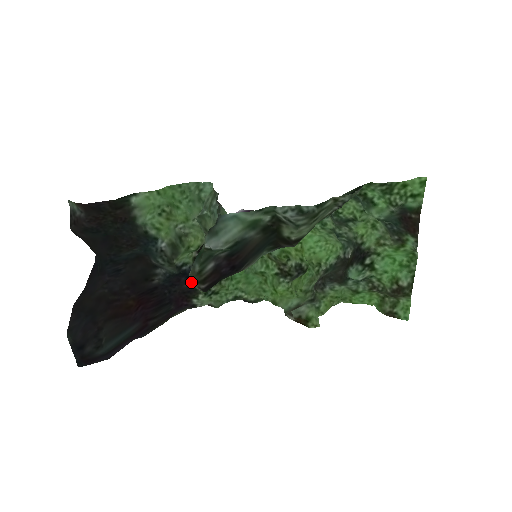
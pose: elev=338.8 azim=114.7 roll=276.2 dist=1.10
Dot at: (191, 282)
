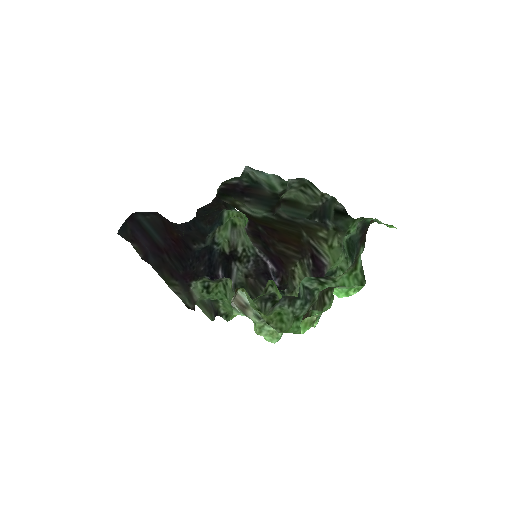
Dot at: (219, 187)
